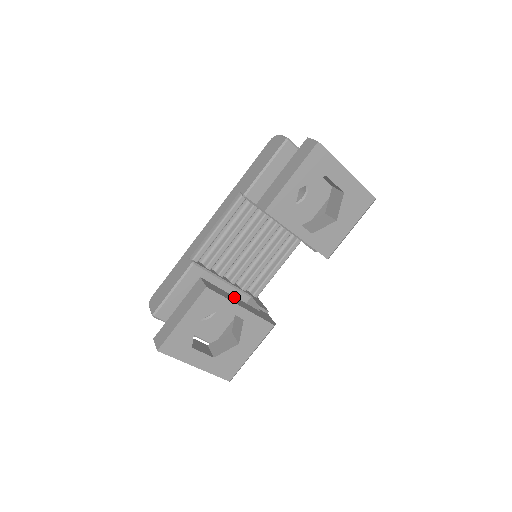
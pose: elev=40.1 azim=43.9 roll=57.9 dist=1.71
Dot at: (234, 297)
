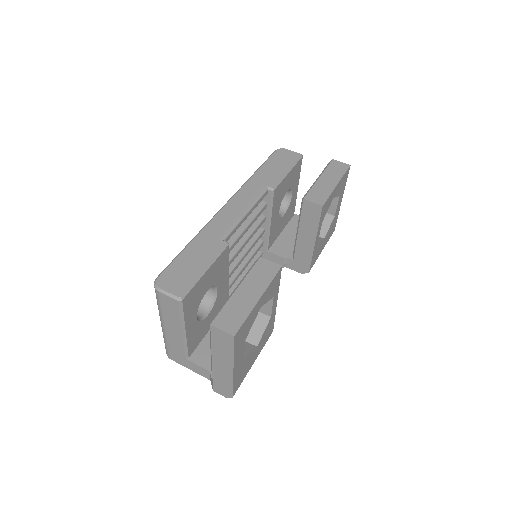
Dot at: occluded
